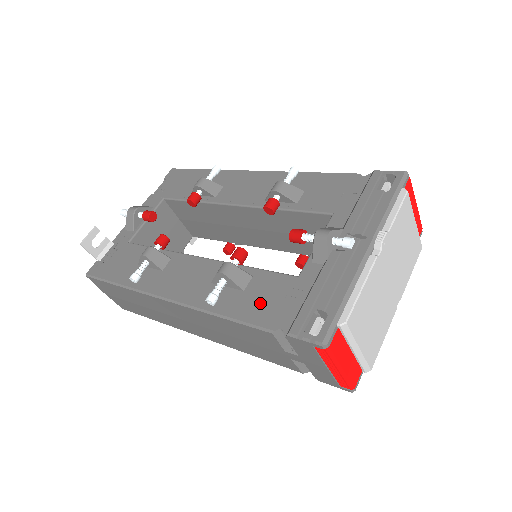
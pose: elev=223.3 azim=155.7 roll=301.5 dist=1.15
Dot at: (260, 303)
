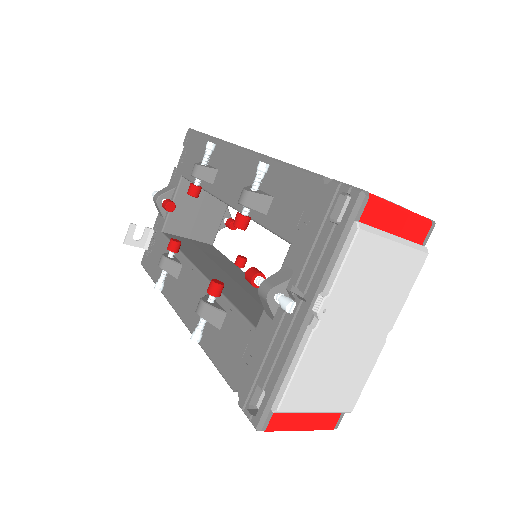
Dot at: (228, 352)
